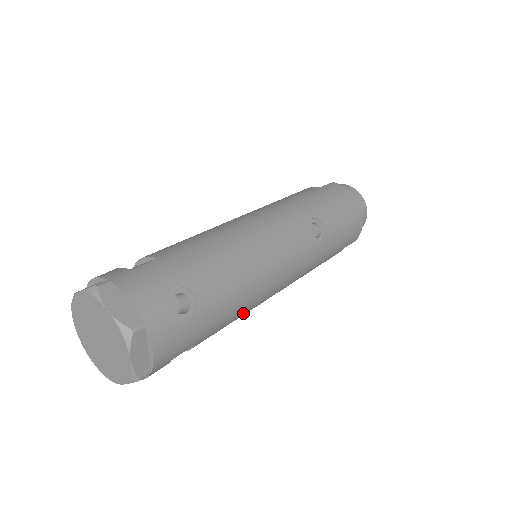
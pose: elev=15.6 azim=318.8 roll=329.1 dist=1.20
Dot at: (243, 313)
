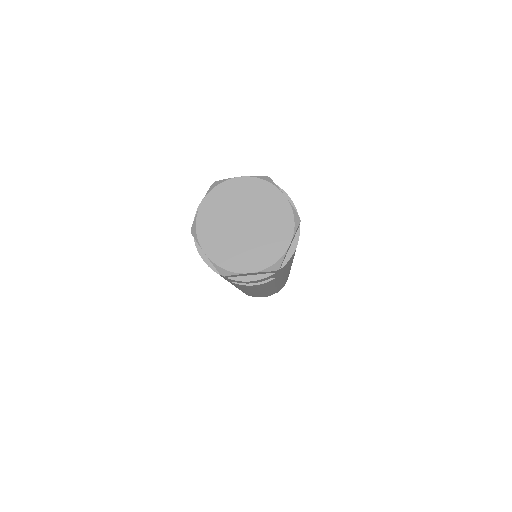
Dot at: (276, 282)
